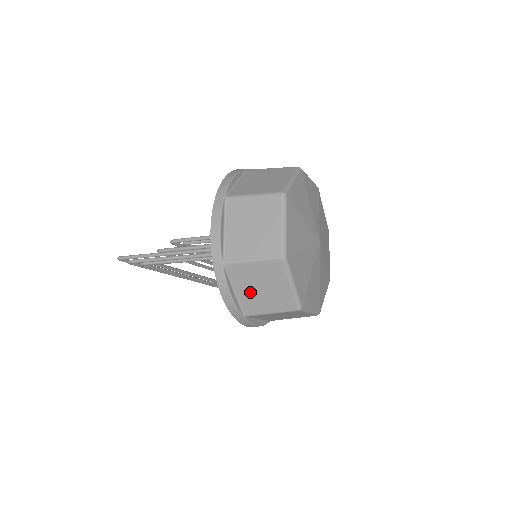
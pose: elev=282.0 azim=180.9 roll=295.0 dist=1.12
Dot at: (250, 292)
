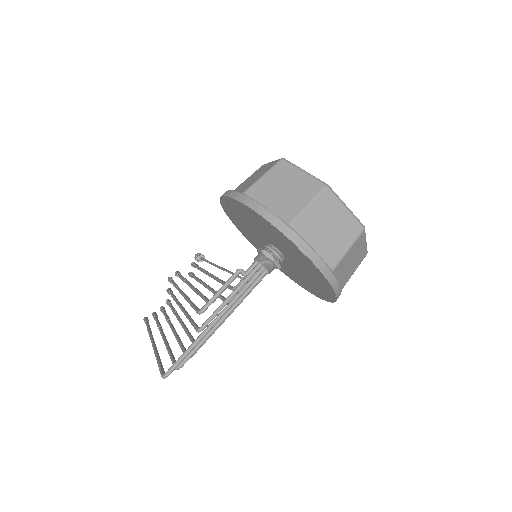
Dot at: (345, 273)
